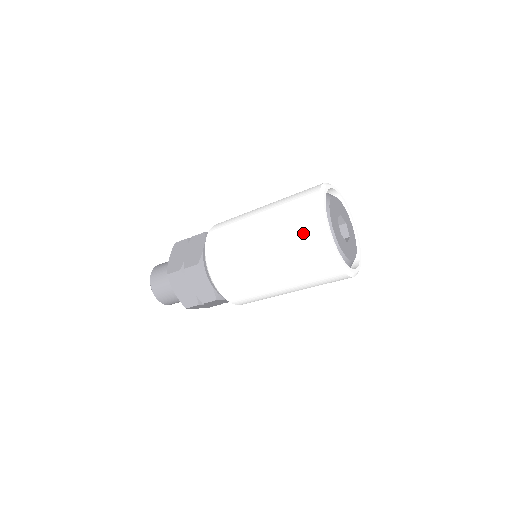
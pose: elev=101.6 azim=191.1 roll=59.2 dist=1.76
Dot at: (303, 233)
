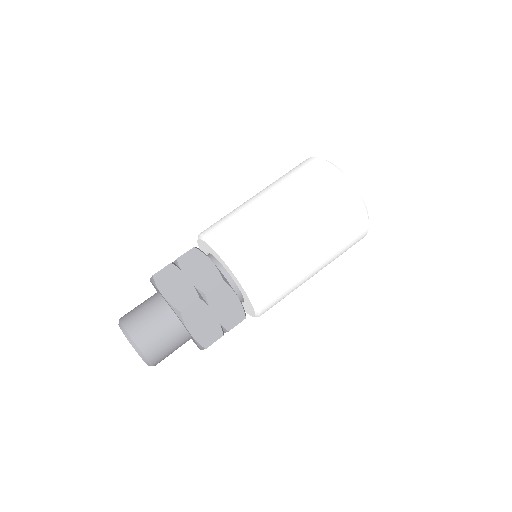
Dot at: (340, 201)
